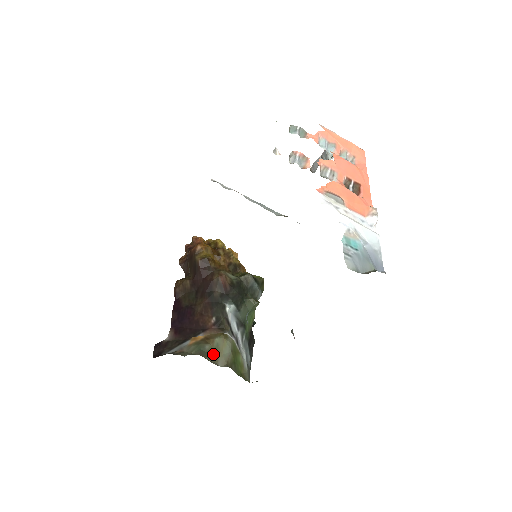
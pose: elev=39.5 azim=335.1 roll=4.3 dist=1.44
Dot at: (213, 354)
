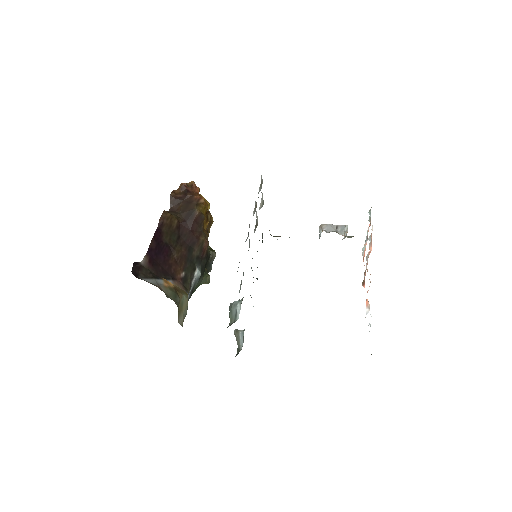
Dot at: (179, 309)
